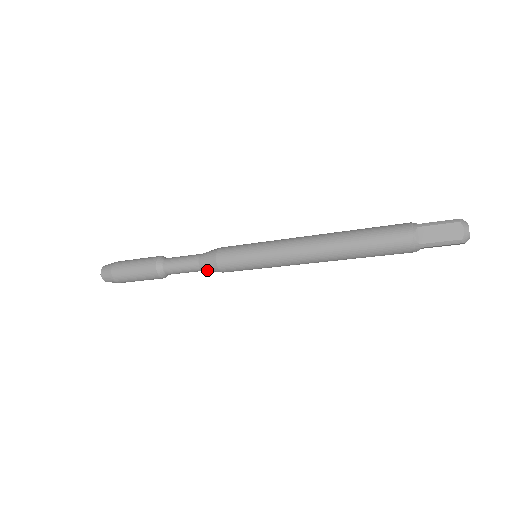
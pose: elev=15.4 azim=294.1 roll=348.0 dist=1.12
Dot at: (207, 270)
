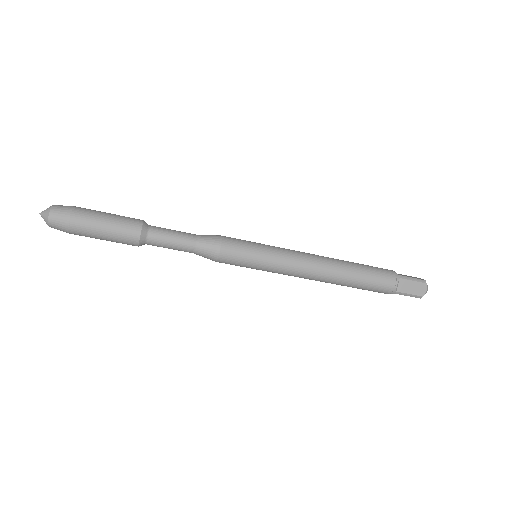
Dot at: (204, 242)
